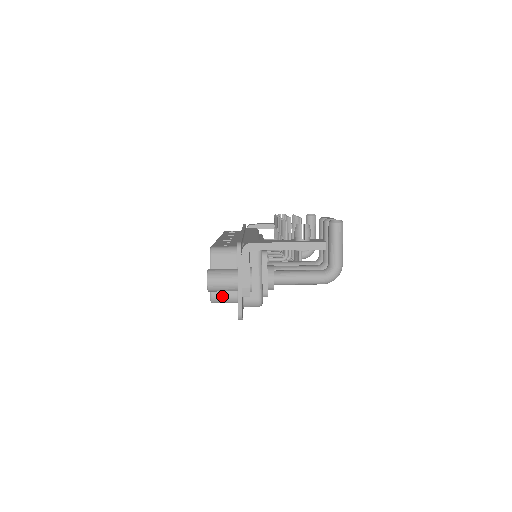
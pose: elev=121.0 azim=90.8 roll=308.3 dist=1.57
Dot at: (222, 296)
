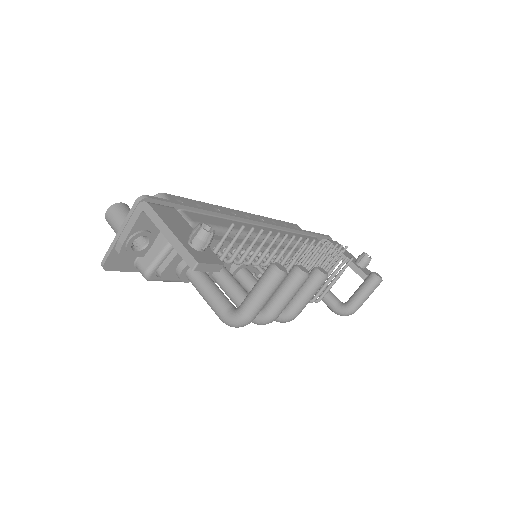
Dot at: occluded
